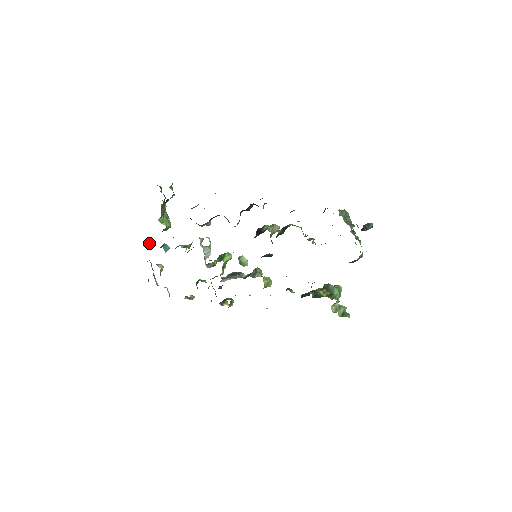
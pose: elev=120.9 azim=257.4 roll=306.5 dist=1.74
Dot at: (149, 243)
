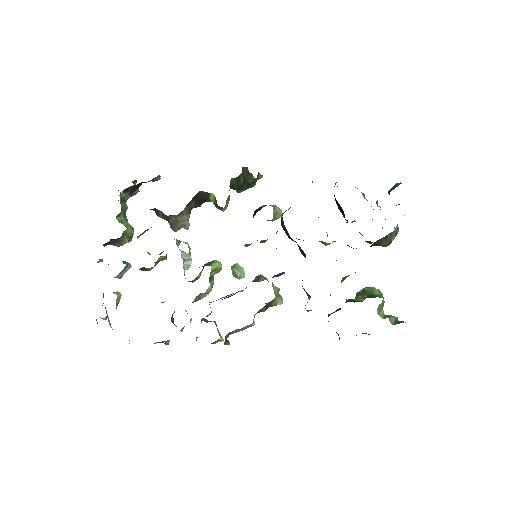
Dot at: (101, 259)
